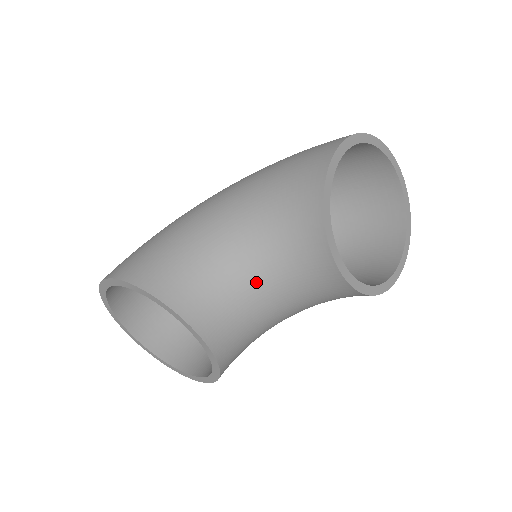
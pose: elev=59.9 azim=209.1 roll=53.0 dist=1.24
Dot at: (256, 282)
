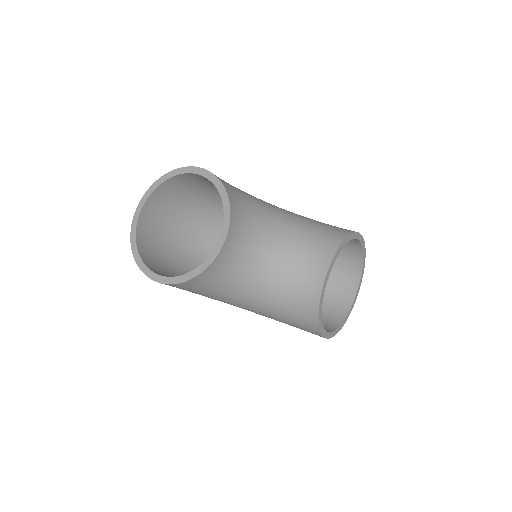
Dot at: (271, 247)
